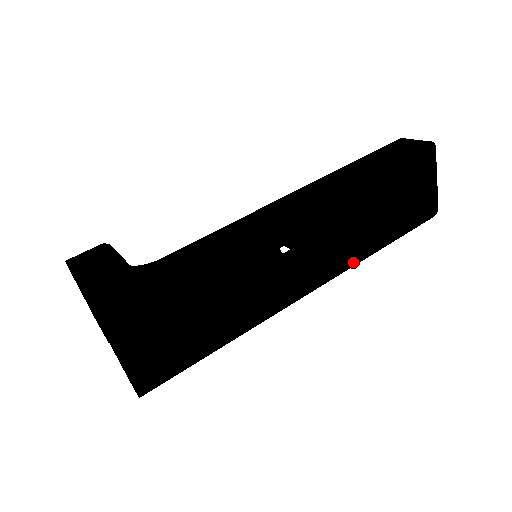
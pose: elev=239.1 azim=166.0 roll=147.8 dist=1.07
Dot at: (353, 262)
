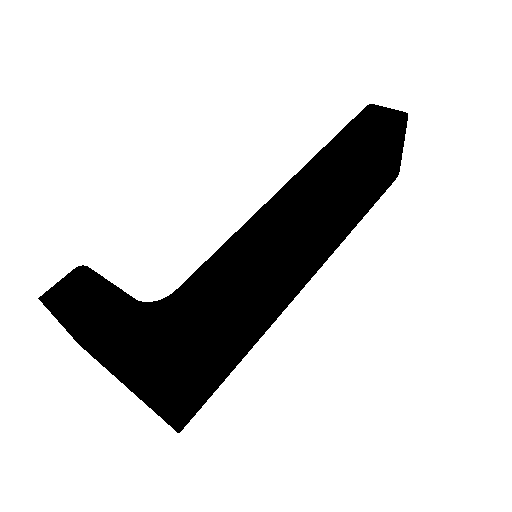
Dot at: (340, 242)
